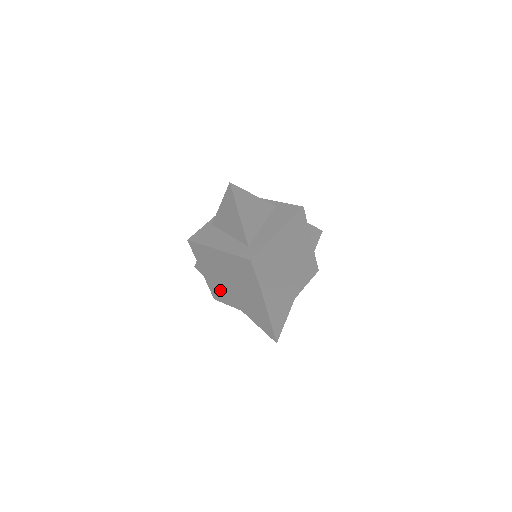
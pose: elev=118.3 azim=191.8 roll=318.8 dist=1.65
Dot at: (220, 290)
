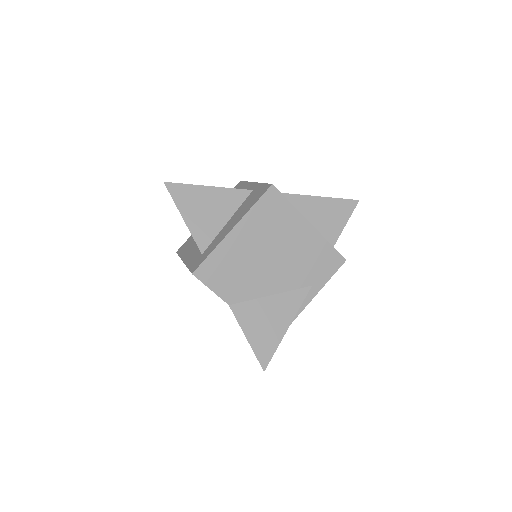
Dot at: occluded
